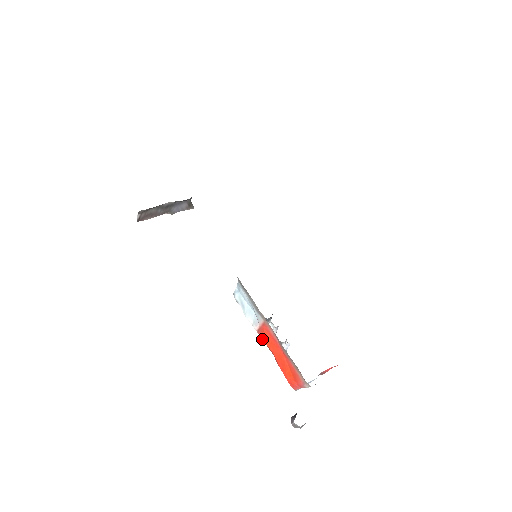
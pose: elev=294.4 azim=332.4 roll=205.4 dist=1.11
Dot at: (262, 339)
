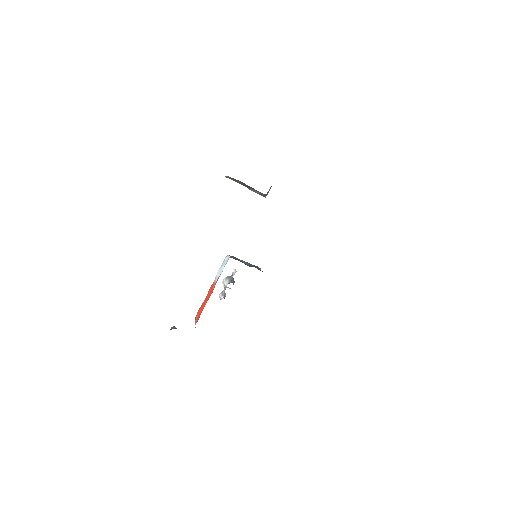
Dot at: (211, 287)
